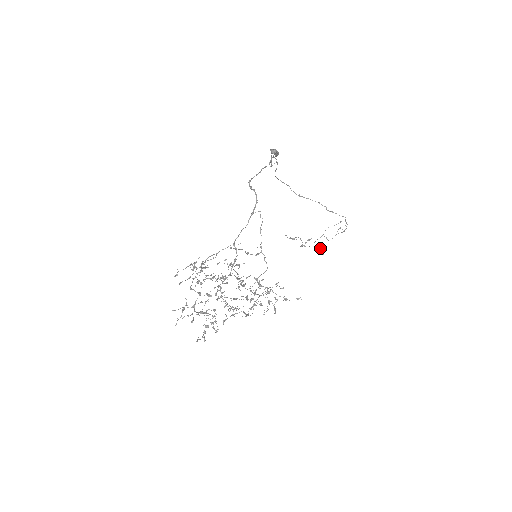
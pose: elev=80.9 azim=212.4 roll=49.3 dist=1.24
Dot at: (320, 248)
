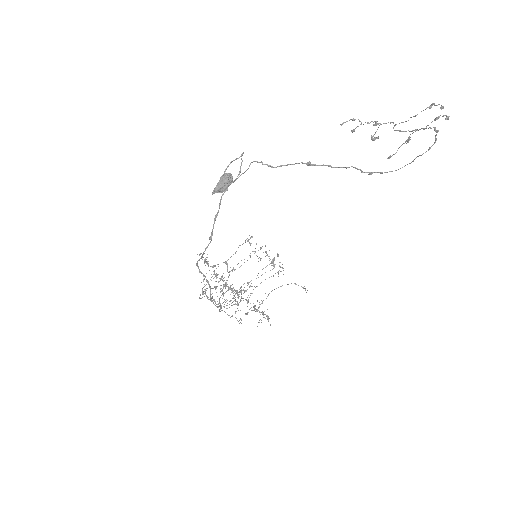
Dot at: (389, 156)
